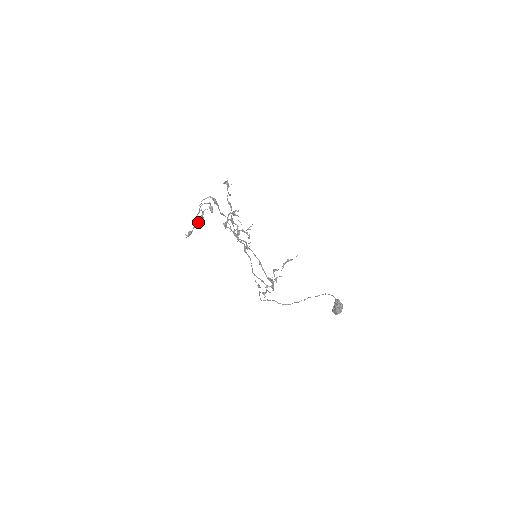
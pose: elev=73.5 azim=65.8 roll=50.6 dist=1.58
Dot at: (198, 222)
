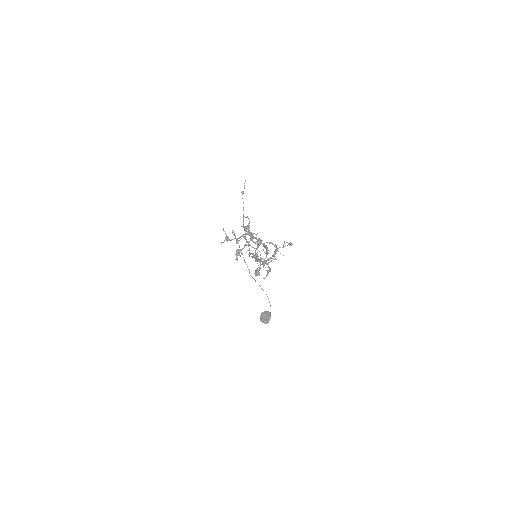
Dot at: (240, 255)
